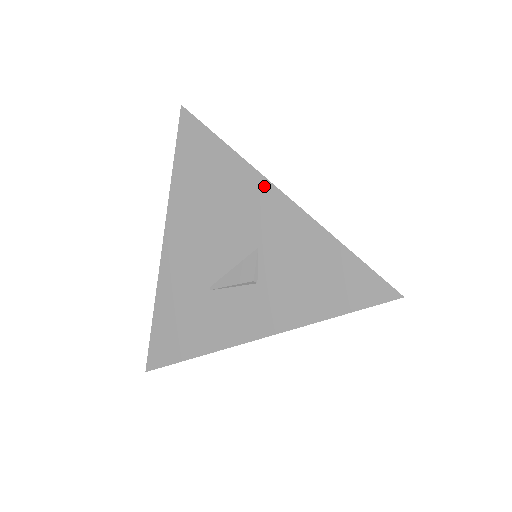
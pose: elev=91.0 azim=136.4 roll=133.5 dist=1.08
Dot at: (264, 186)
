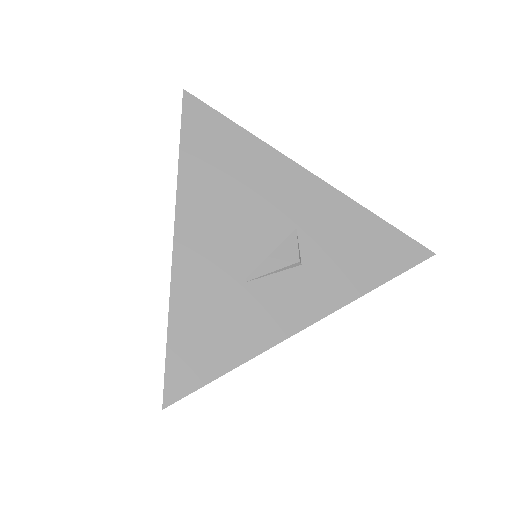
Dot at: (293, 168)
